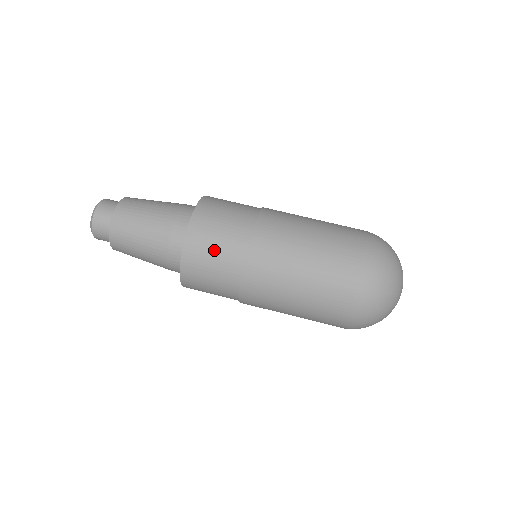
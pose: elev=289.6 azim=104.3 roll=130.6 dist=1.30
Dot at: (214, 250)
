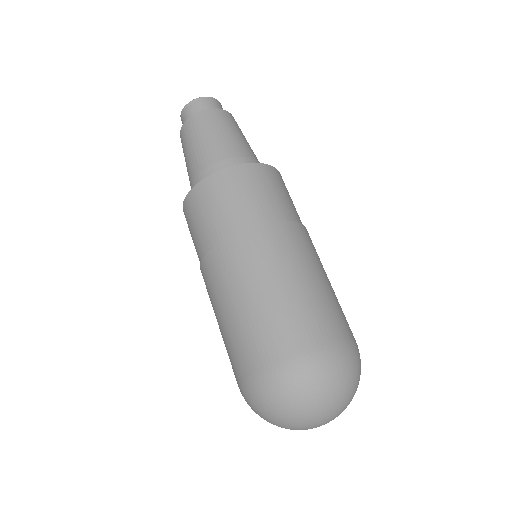
Dot at: (263, 191)
